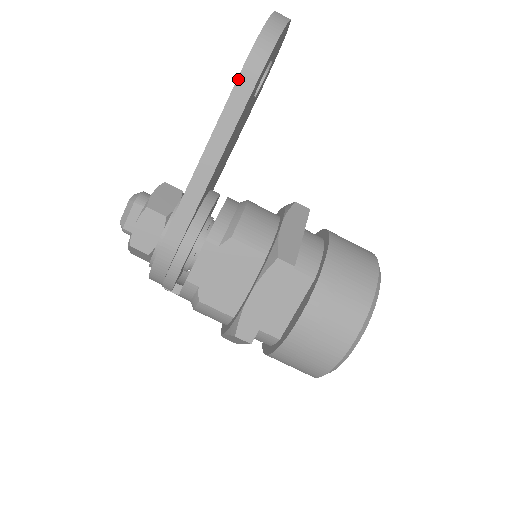
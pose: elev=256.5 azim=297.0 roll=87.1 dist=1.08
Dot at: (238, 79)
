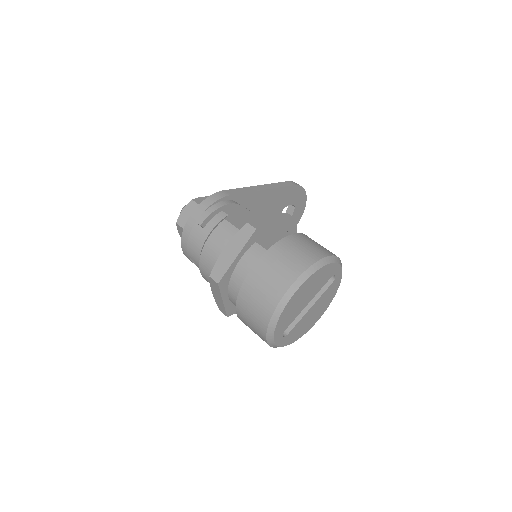
Dot at: (286, 182)
